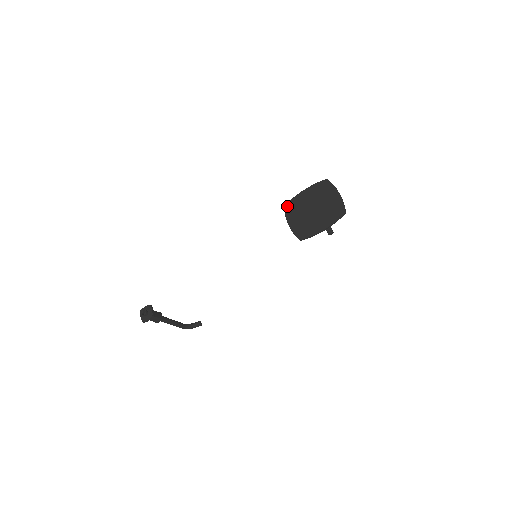
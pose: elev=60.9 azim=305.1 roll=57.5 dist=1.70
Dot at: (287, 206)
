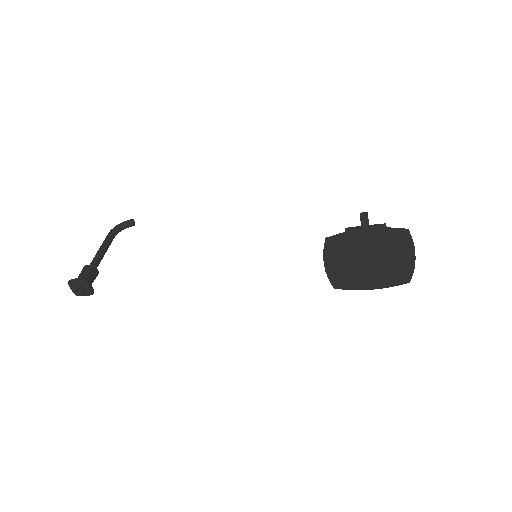
Dot at: (331, 242)
